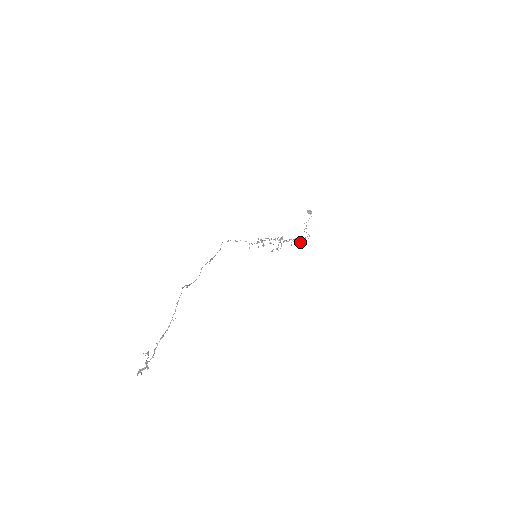
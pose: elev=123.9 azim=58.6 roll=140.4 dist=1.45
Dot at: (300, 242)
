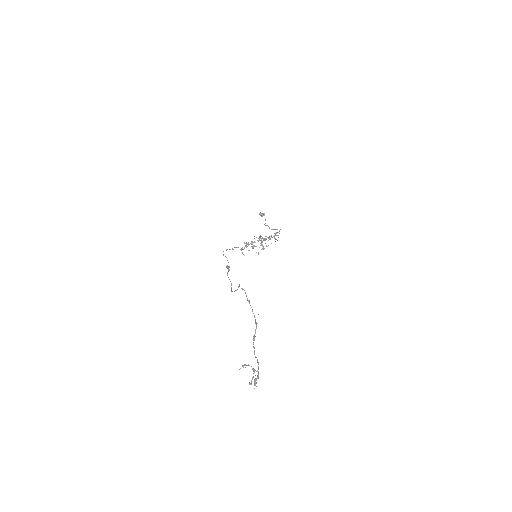
Dot at: (275, 238)
